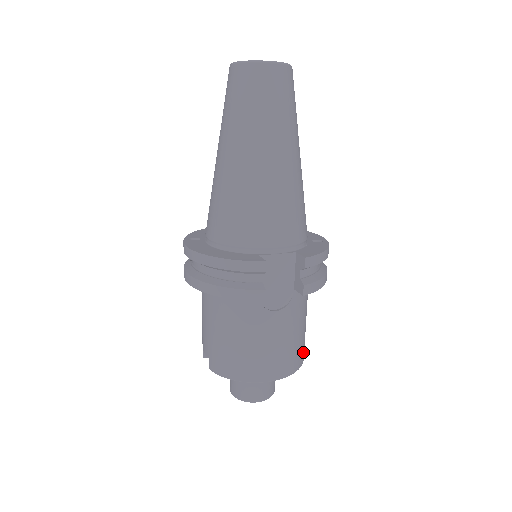
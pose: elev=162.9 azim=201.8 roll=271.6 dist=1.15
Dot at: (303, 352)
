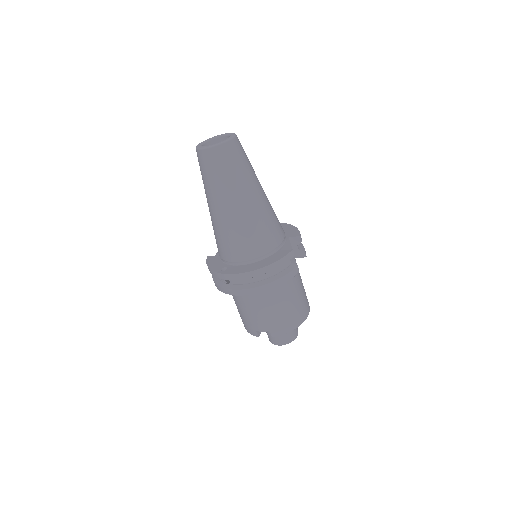
Dot at: occluded
